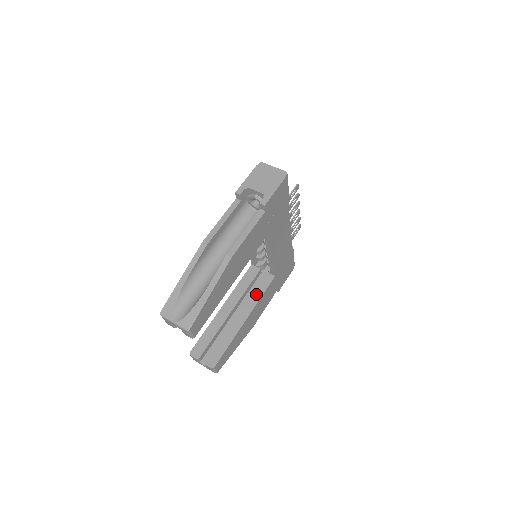
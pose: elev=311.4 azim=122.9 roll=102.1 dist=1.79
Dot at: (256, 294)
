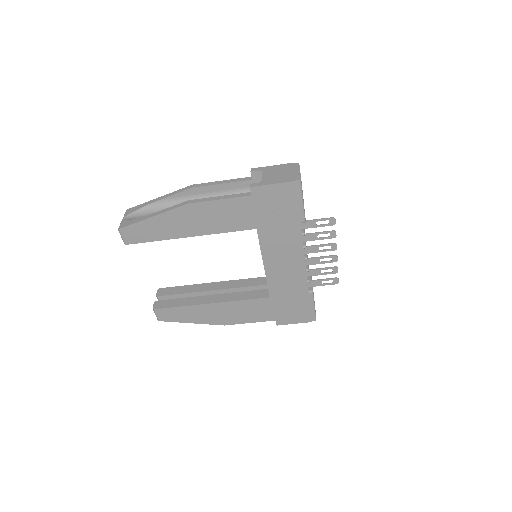
Dot at: (241, 295)
